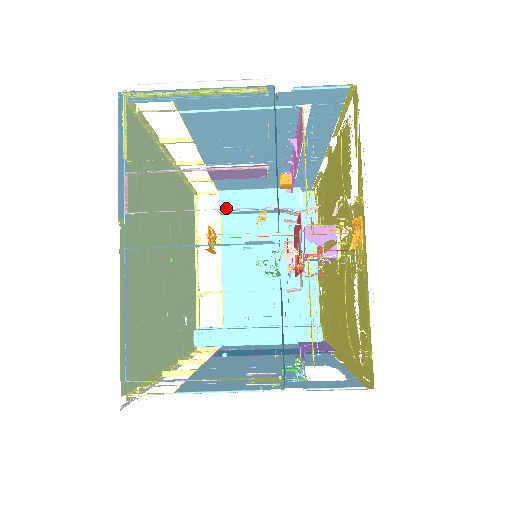
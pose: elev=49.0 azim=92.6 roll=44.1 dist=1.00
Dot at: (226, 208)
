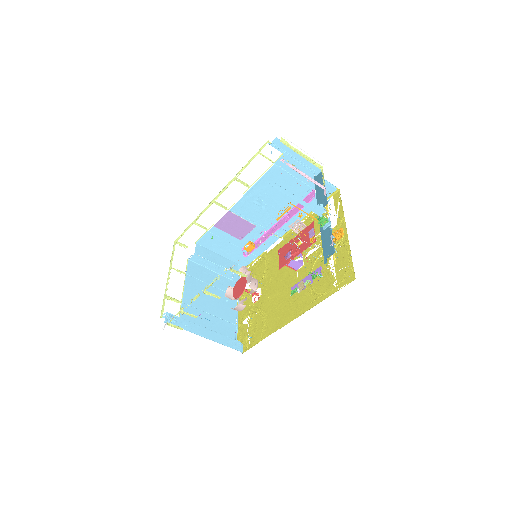
Dot at: (199, 254)
